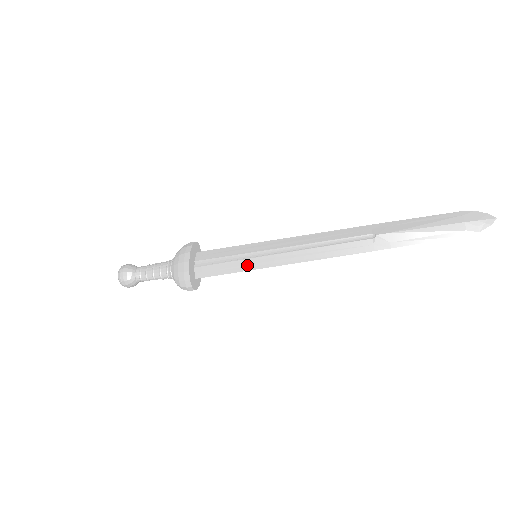
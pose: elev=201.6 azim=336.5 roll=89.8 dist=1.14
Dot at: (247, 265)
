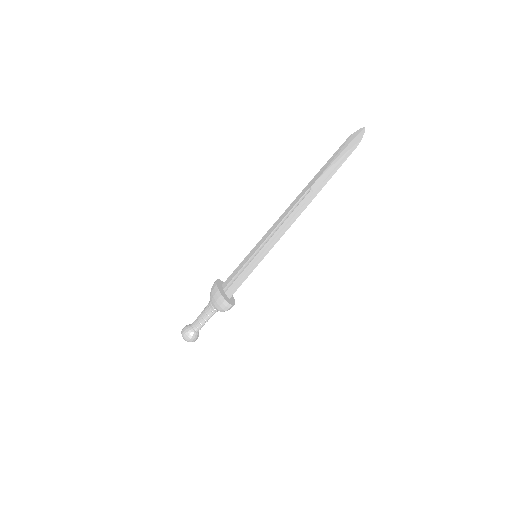
Dot at: (253, 264)
